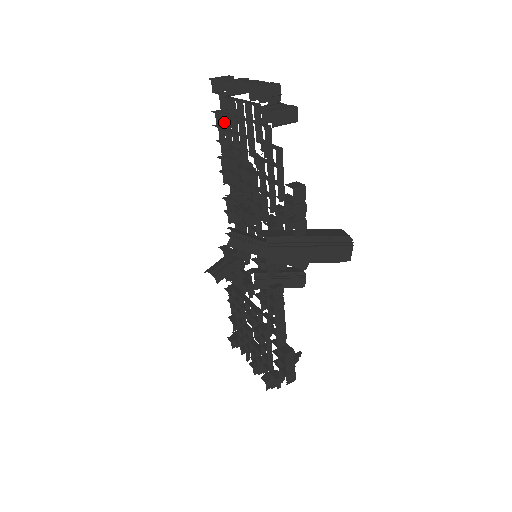
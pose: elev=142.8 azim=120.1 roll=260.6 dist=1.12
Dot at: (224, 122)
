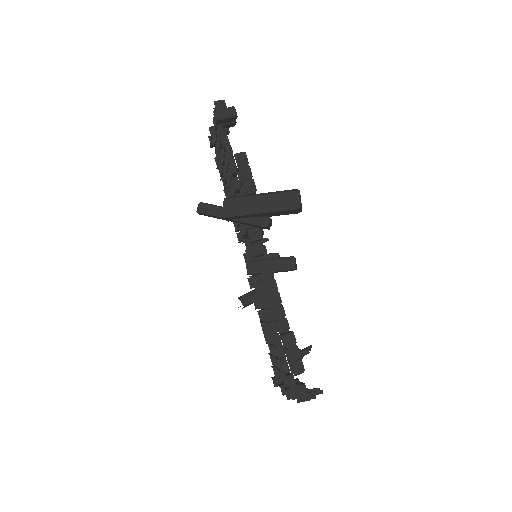
Dot at: (217, 157)
